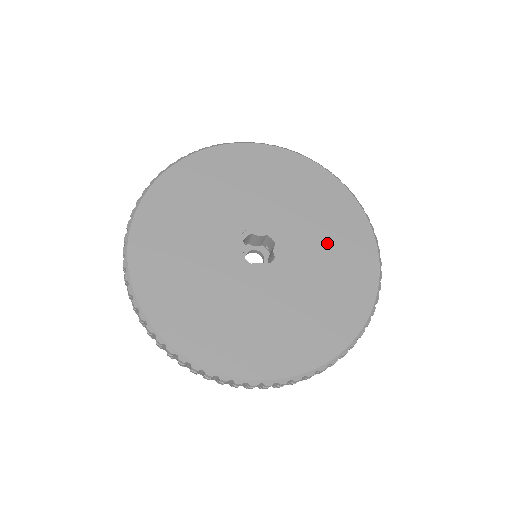
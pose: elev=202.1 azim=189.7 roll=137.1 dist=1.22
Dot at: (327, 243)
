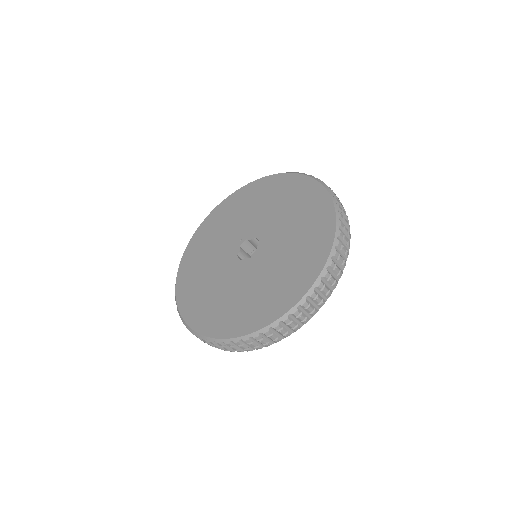
Dot at: (296, 230)
